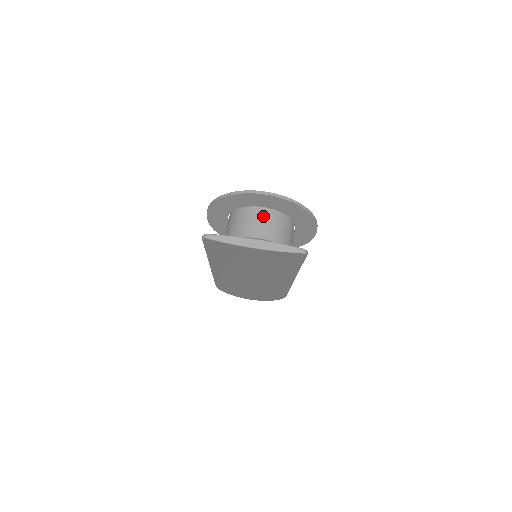
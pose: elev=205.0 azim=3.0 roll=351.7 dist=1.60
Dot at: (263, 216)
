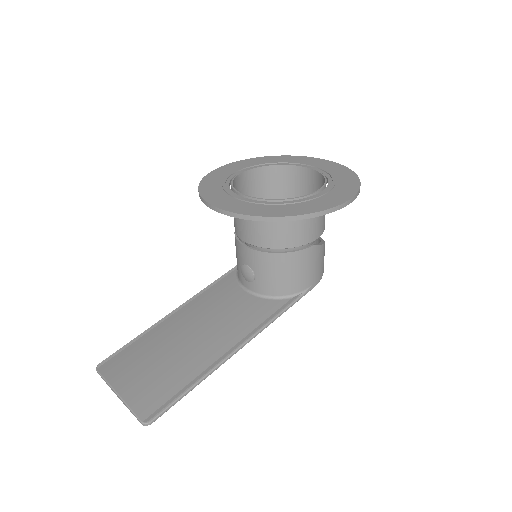
Dot at: occluded
